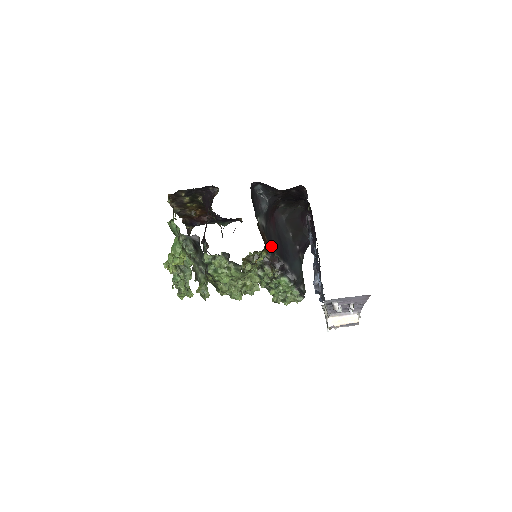
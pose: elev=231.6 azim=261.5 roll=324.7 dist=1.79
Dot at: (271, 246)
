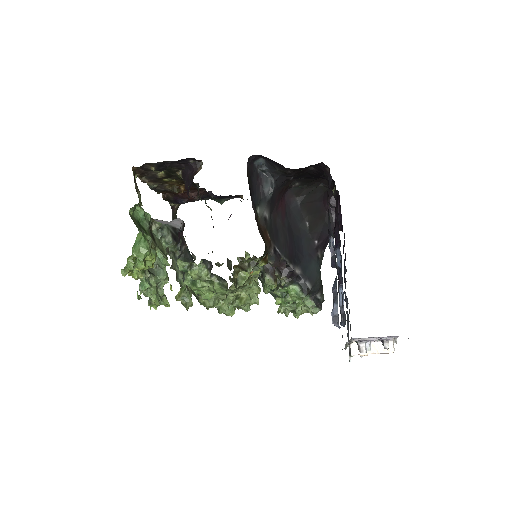
Dot at: (276, 246)
